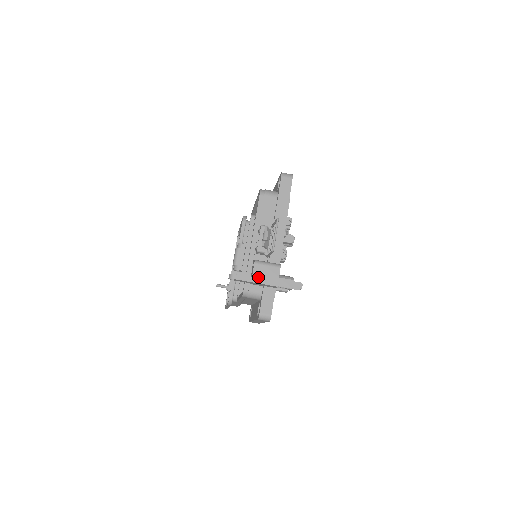
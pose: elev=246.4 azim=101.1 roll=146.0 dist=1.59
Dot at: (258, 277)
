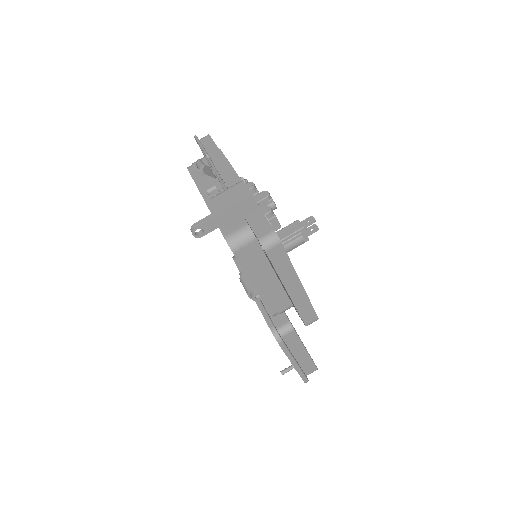
Dot at: (223, 205)
